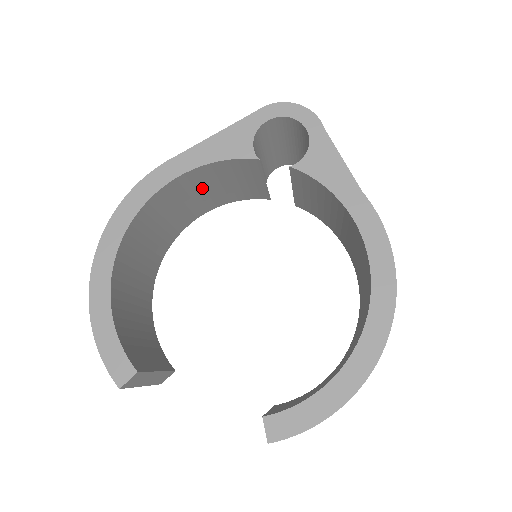
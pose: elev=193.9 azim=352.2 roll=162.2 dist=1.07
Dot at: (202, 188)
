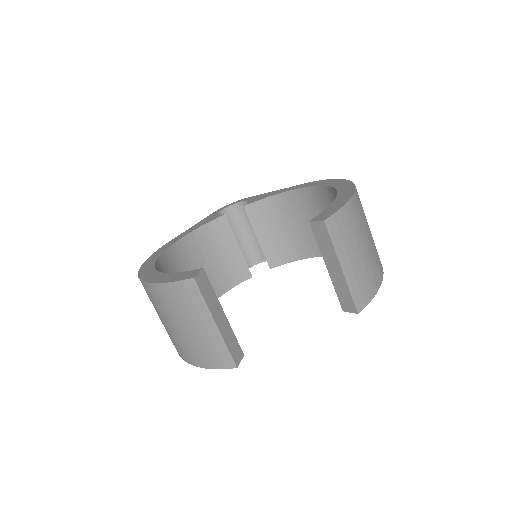
Dot at: (199, 263)
